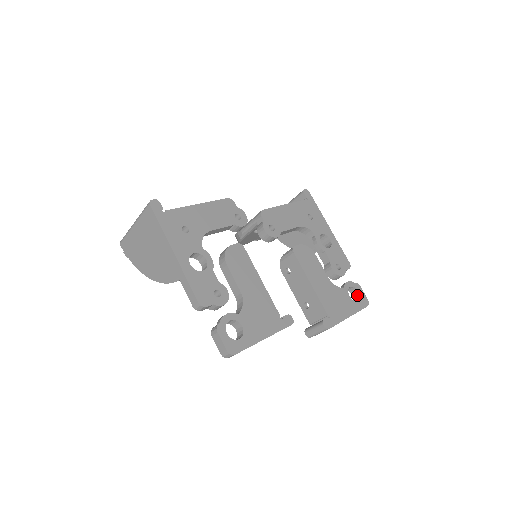
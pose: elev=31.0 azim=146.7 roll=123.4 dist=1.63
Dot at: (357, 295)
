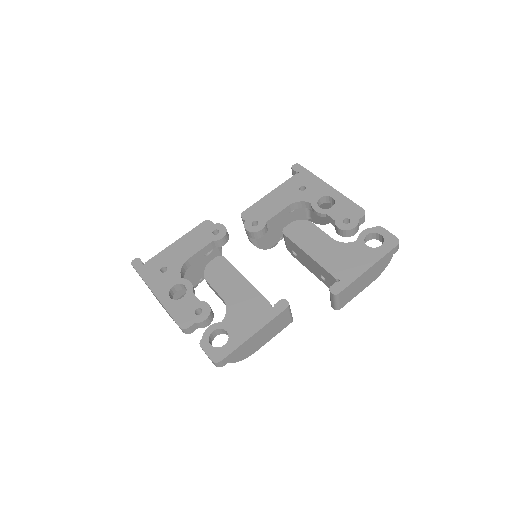
Dot at: (382, 239)
